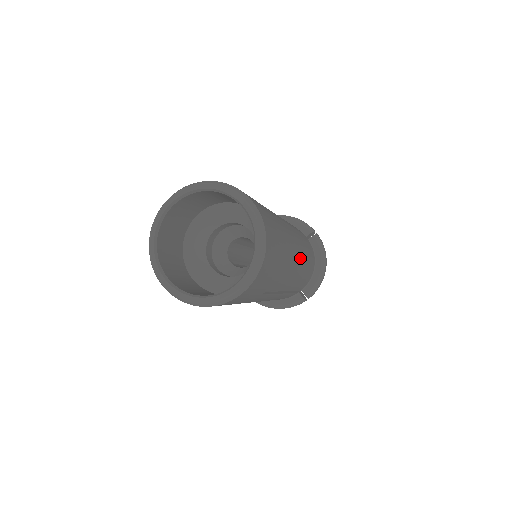
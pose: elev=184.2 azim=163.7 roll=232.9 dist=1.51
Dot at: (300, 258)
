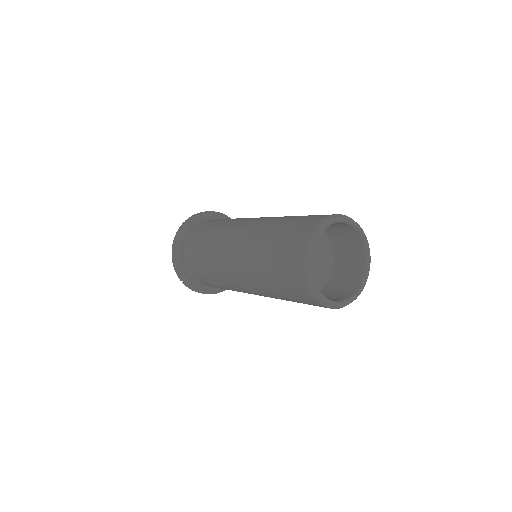
Dot at: occluded
